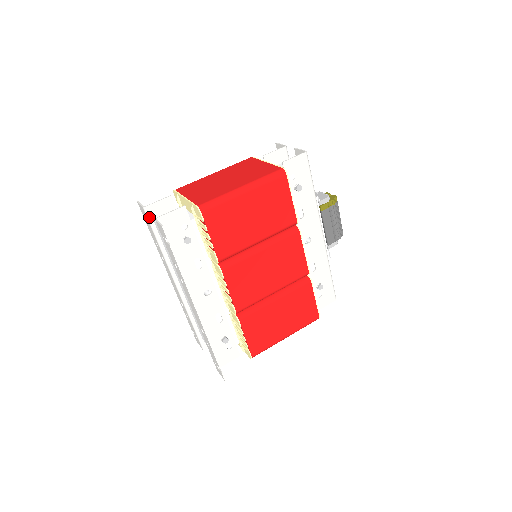
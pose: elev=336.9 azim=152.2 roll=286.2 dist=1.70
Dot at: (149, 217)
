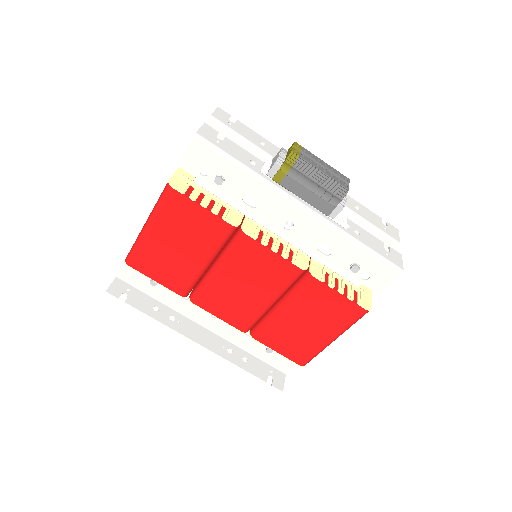
Dot at: occluded
